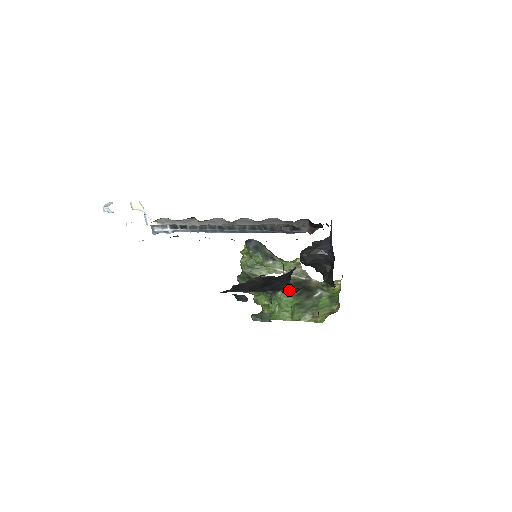
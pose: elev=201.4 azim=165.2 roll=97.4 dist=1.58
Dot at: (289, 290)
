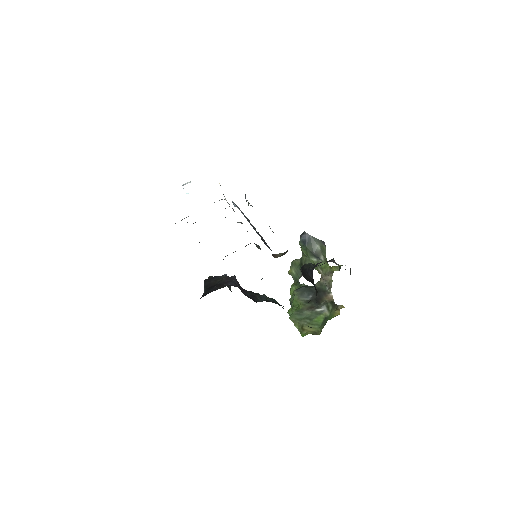
Dot at: (265, 296)
